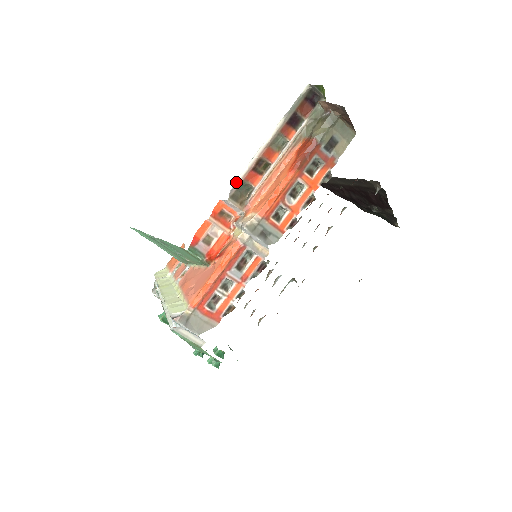
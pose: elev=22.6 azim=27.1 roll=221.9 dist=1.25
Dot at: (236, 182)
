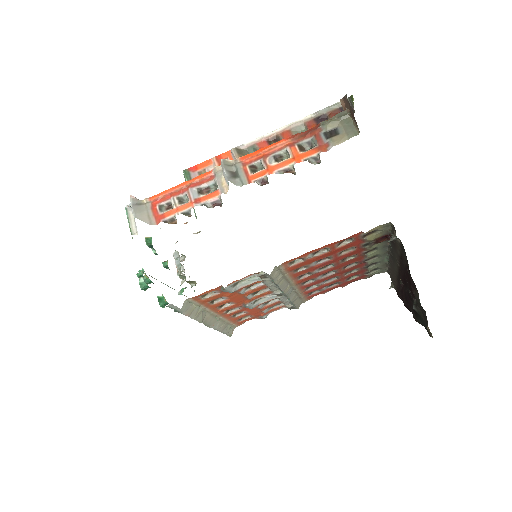
Dot at: (249, 142)
